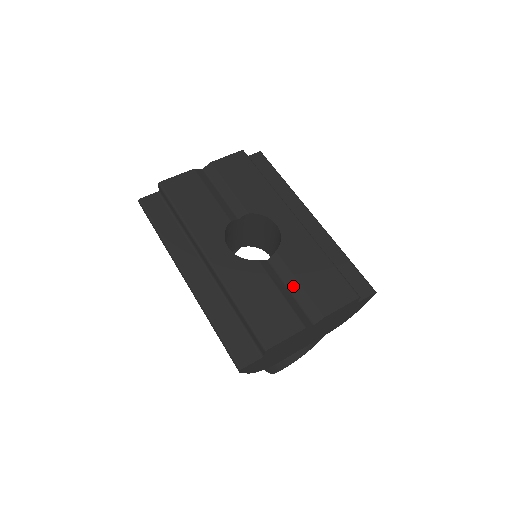
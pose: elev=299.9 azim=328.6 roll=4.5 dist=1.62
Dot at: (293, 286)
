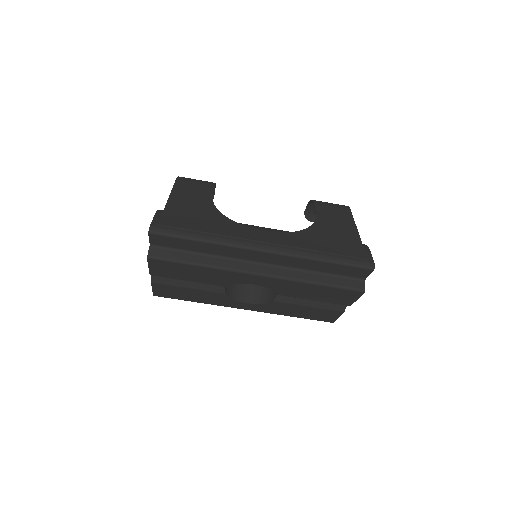
Dot at: occluded
